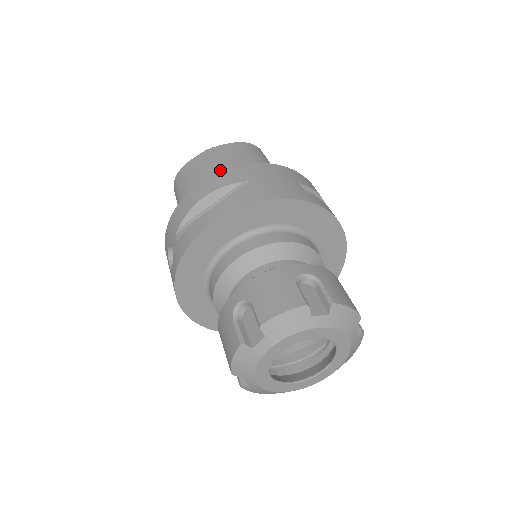
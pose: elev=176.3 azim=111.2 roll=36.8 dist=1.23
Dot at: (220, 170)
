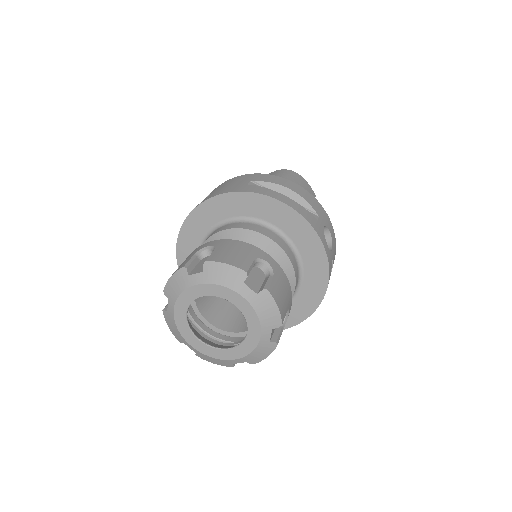
Dot at: occluded
